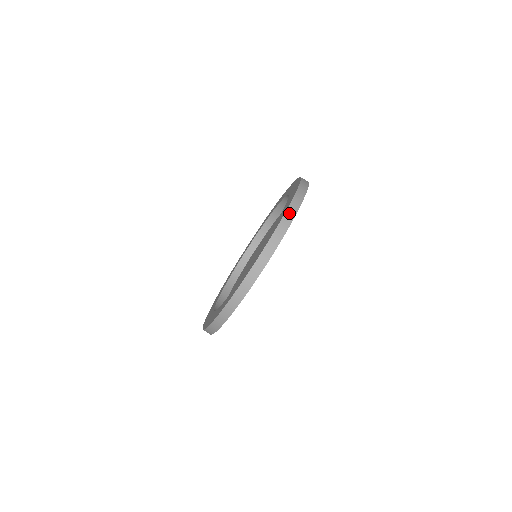
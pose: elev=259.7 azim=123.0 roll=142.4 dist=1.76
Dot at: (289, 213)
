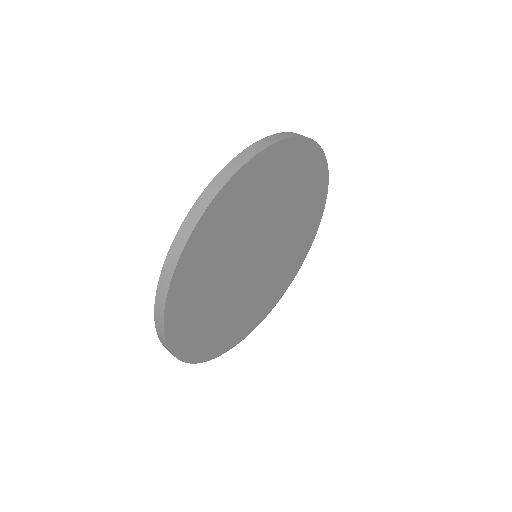
Dot at: occluded
